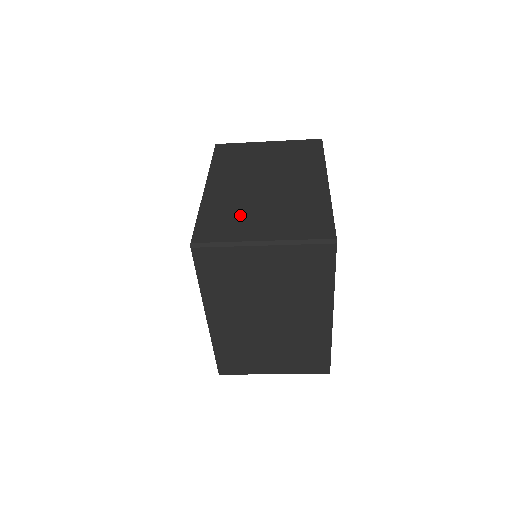
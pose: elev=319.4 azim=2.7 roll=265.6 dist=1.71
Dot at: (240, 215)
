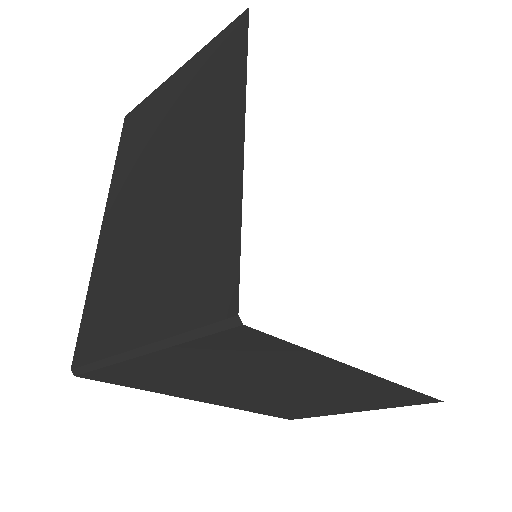
Dot at: (124, 283)
